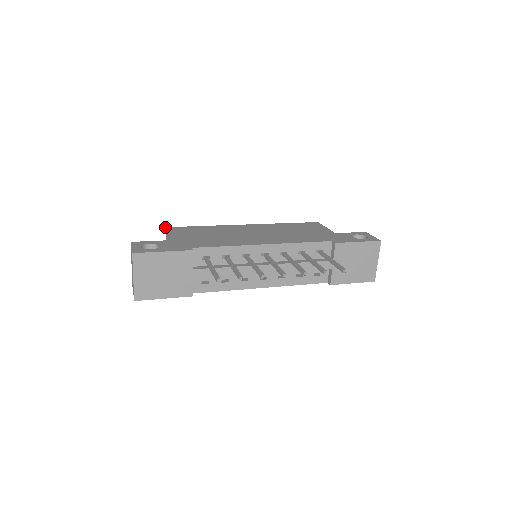
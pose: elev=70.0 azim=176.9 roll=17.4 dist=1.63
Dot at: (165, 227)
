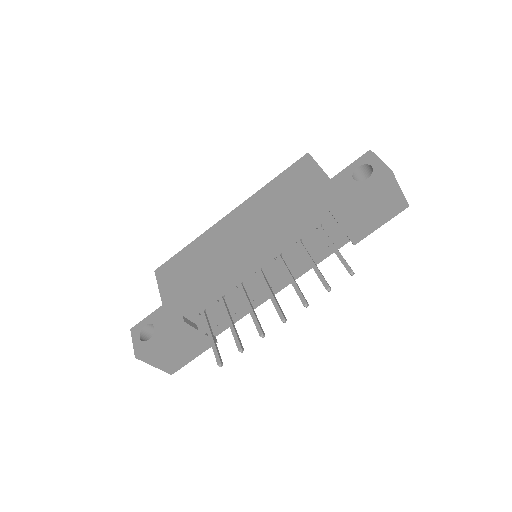
Dot at: (154, 271)
